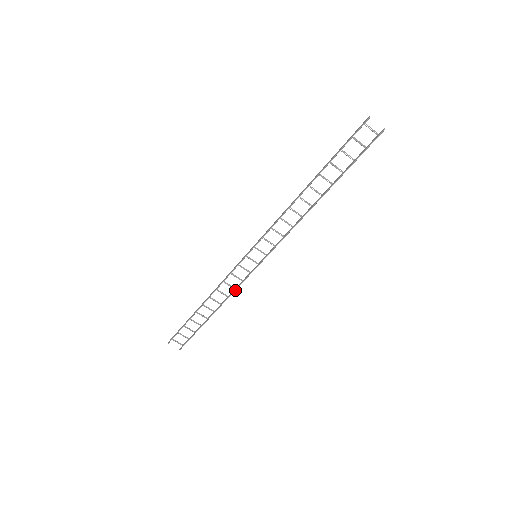
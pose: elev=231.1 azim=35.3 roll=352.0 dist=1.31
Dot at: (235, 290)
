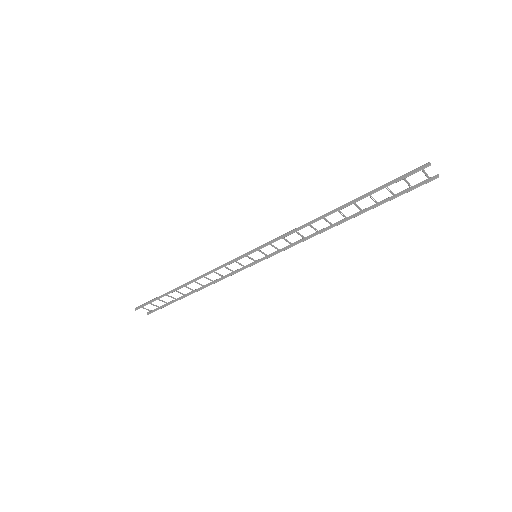
Dot at: occluded
